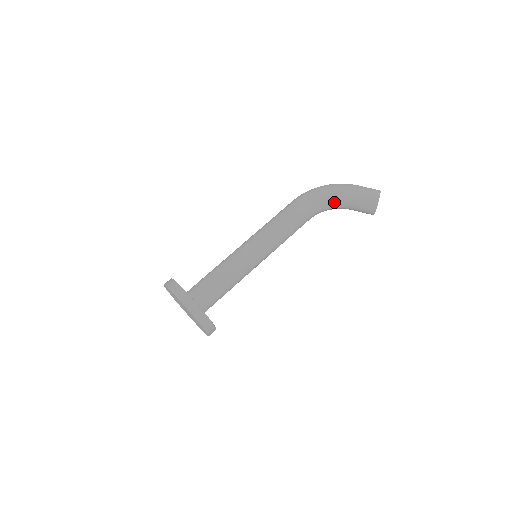
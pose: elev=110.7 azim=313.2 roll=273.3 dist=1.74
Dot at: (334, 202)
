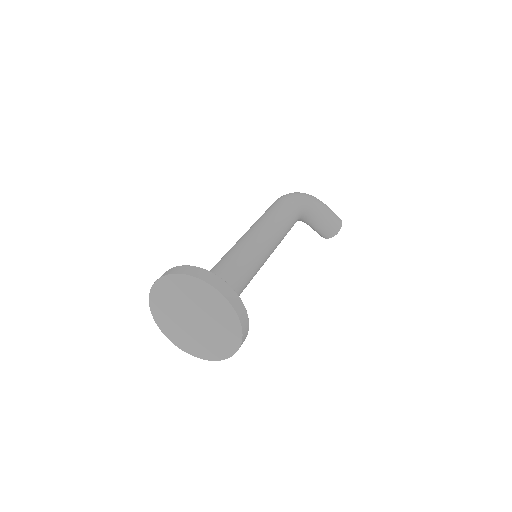
Dot at: (312, 215)
